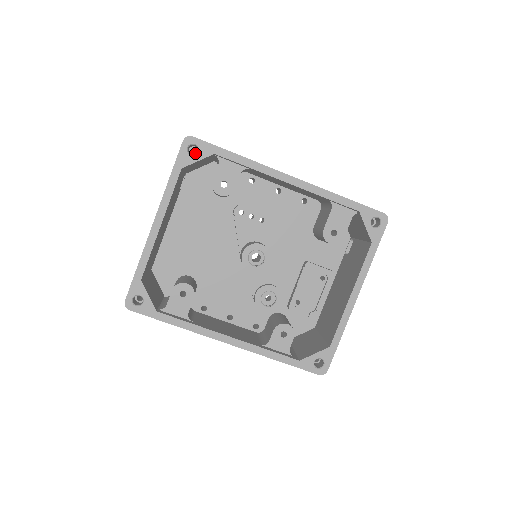
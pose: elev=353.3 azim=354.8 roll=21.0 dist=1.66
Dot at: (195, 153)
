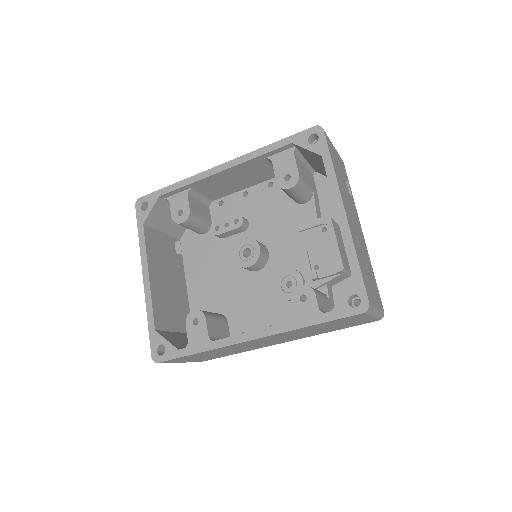
Dot at: occluded
